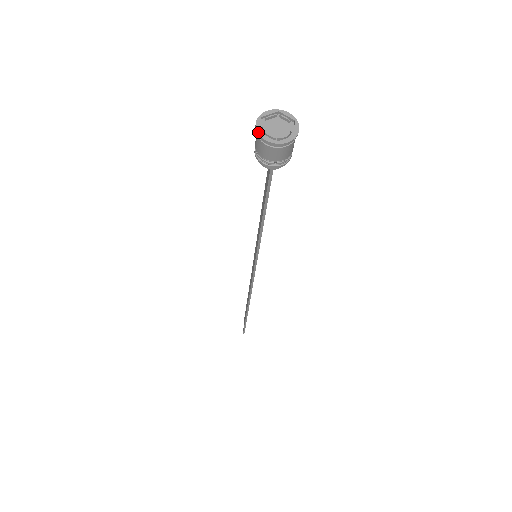
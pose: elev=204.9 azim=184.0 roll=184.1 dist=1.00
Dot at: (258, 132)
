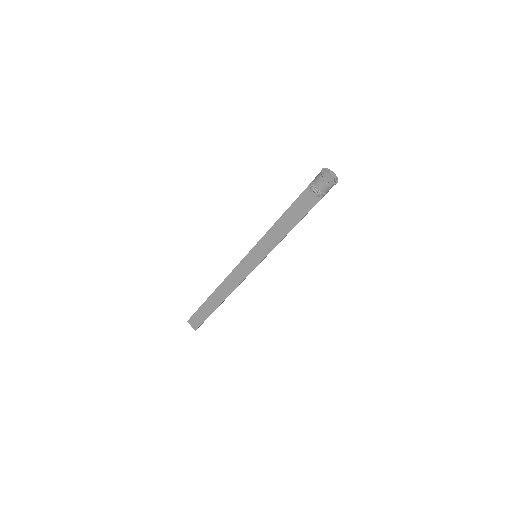
Dot at: (329, 182)
